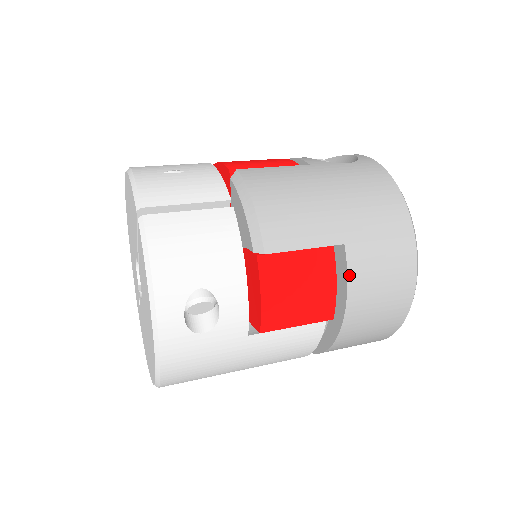
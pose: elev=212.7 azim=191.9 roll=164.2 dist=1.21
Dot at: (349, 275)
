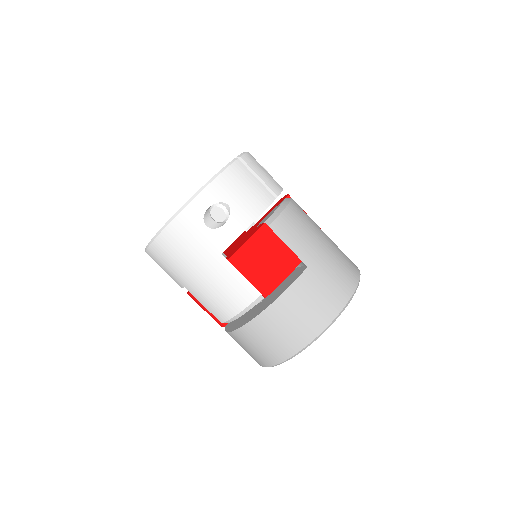
Dot at: (295, 282)
